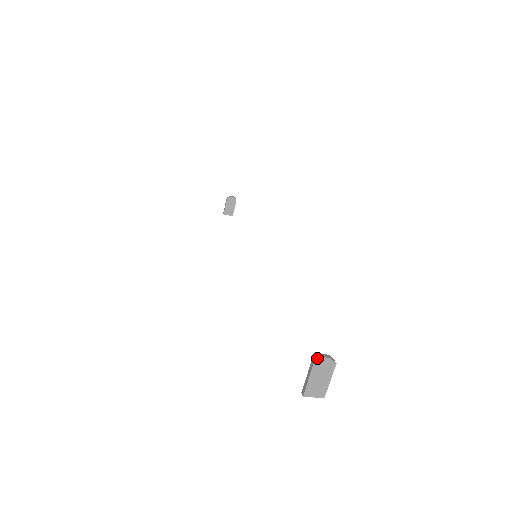
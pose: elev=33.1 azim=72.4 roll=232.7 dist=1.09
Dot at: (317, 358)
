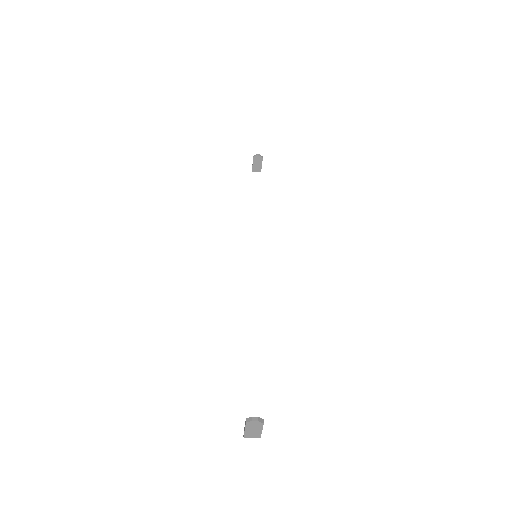
Dot at: (248, 420)
